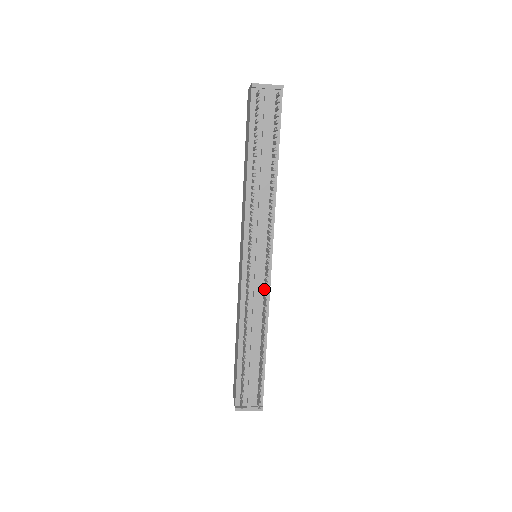
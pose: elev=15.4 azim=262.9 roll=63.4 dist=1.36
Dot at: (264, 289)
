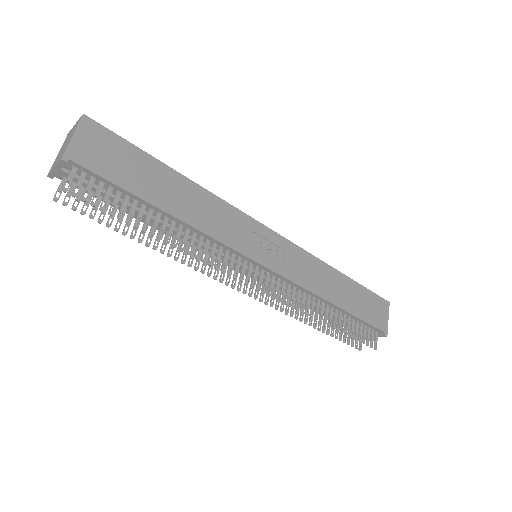
Dot at: (287, 282)
